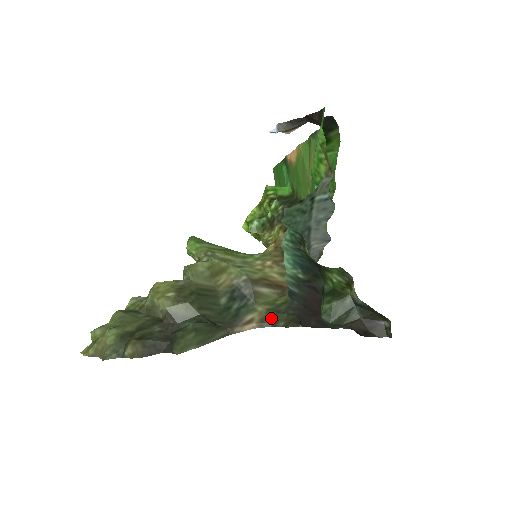
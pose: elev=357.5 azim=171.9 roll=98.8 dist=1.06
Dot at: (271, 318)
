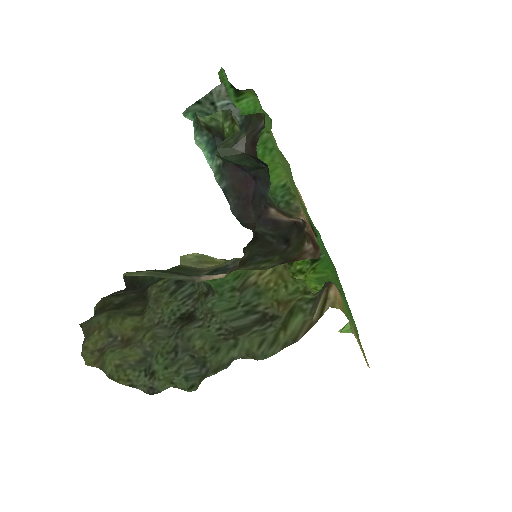
Dot at: (242, 264)
